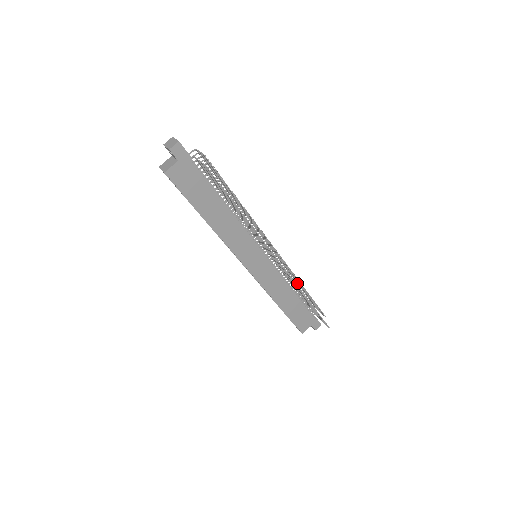
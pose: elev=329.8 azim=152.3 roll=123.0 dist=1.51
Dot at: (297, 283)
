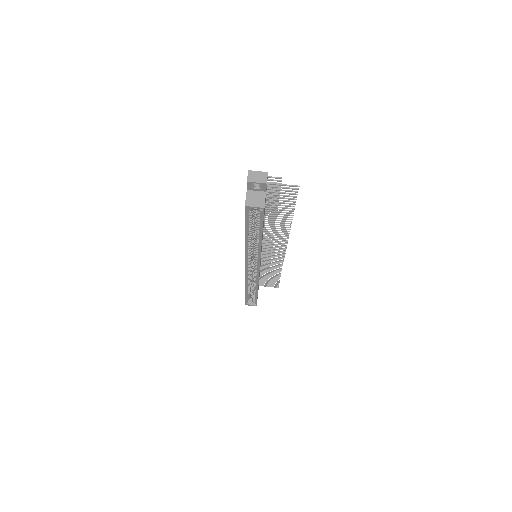
Dot at: occluded
